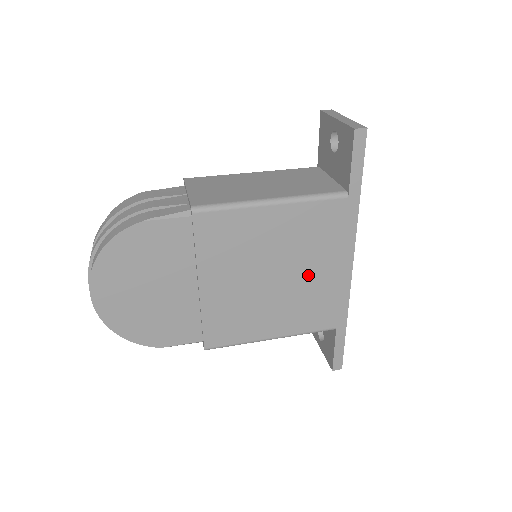
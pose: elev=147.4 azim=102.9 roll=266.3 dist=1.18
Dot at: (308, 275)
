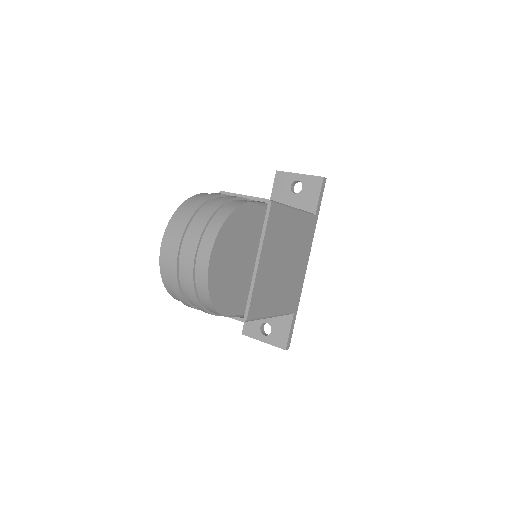
Dot at: (294, 266)
